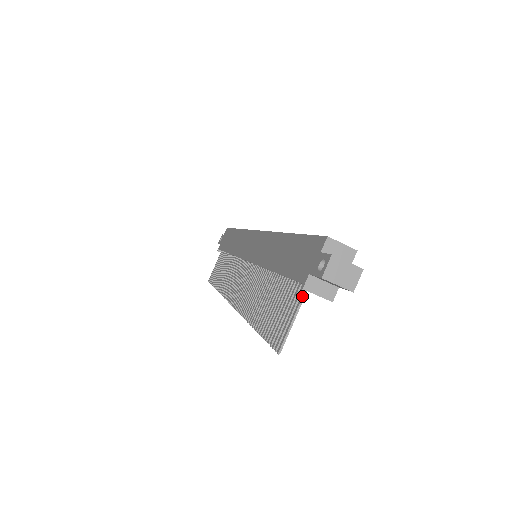
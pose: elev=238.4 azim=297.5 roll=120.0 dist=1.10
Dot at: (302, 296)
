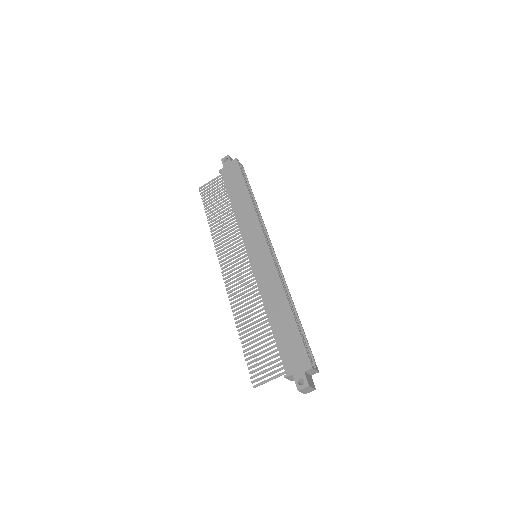
Dot at: (281, 375)
